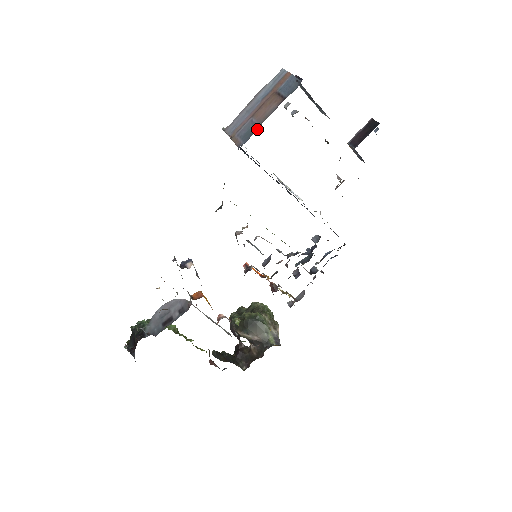
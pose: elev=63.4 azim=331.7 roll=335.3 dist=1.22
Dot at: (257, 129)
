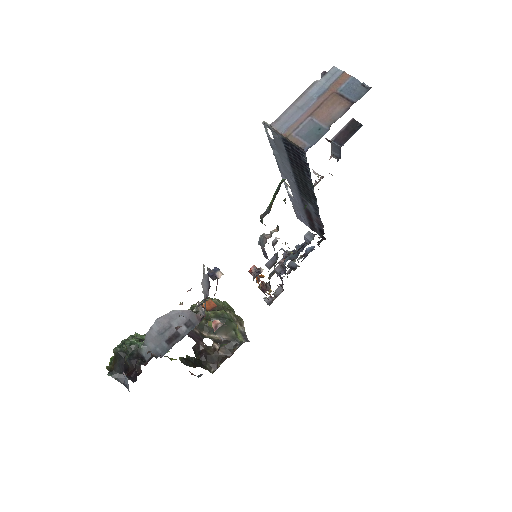
Dot at: (325, 132)
